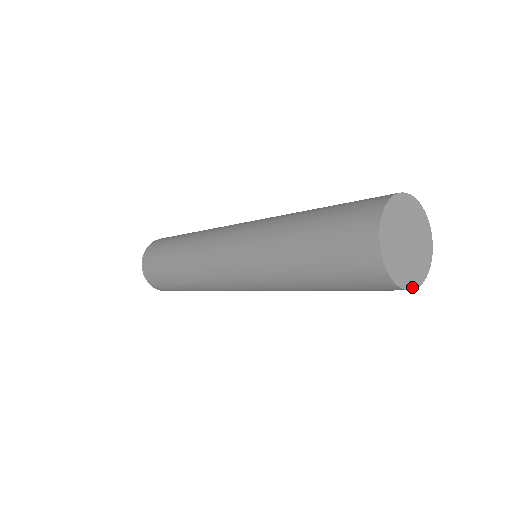
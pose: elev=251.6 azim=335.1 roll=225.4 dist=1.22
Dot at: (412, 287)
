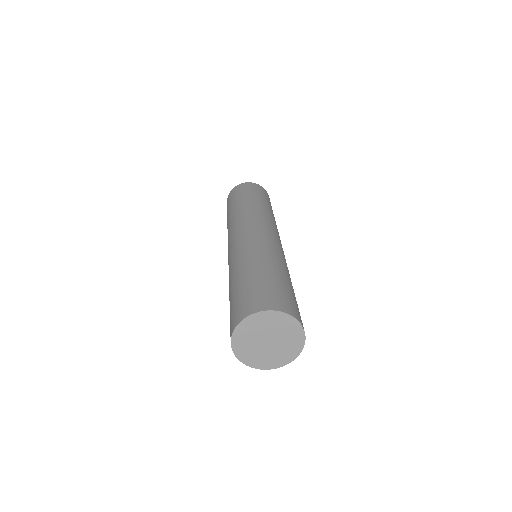
Dot at: (239, 358)
